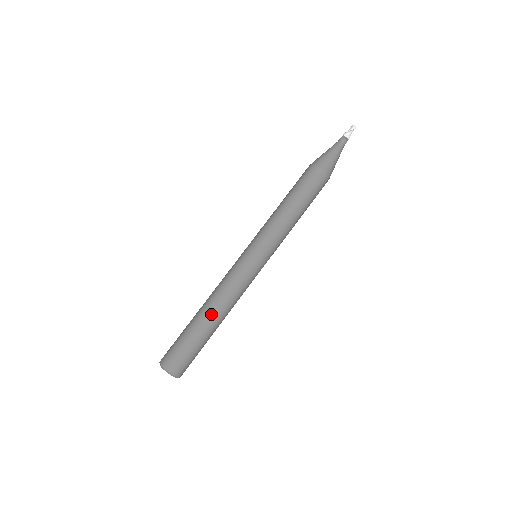
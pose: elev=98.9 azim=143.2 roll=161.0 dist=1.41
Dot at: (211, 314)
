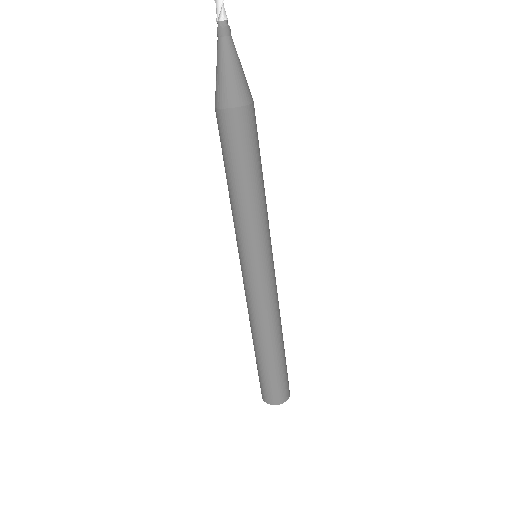
Dot at: (274, 342)
